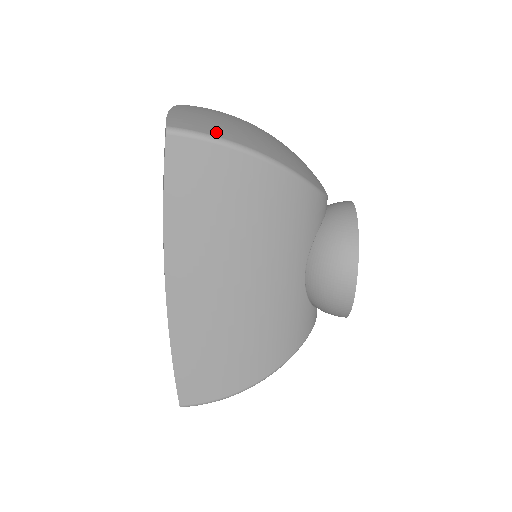
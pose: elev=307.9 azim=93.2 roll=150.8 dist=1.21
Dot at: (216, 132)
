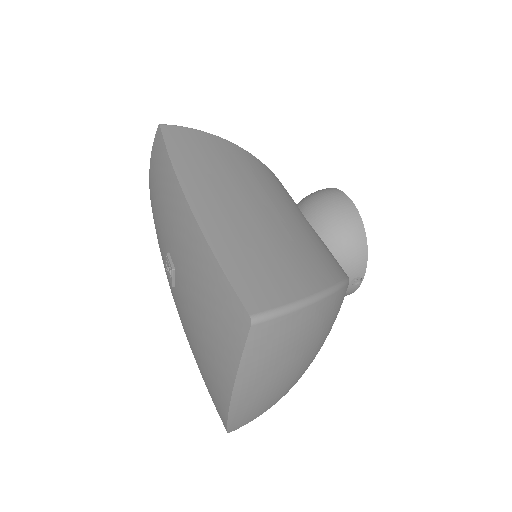
Dot at: occluded
